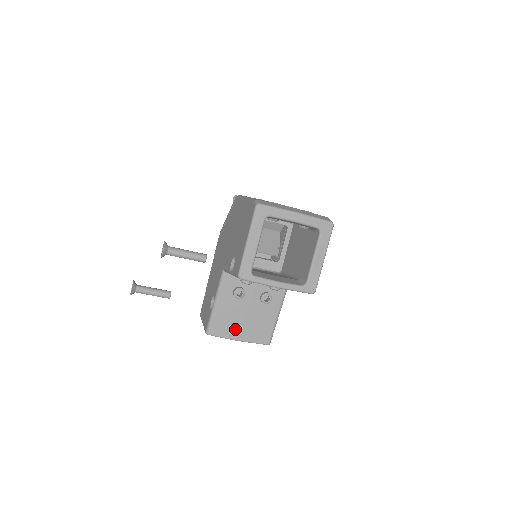
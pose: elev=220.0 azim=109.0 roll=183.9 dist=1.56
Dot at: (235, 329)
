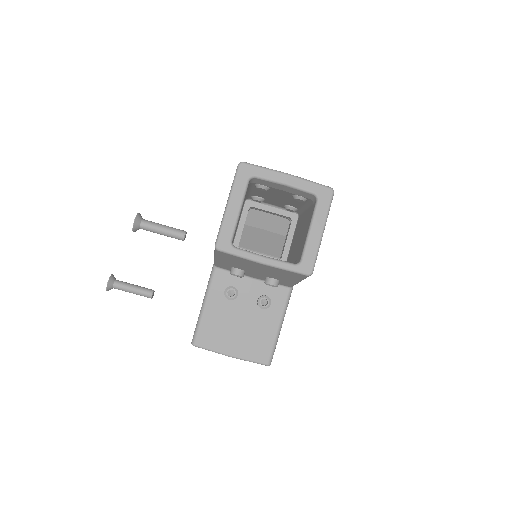
Dot at: (226, 340)
